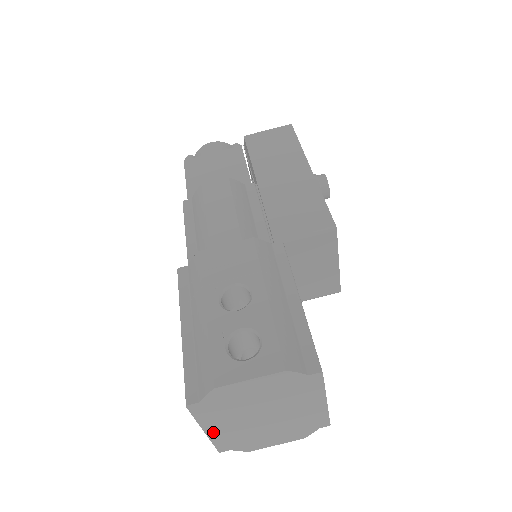
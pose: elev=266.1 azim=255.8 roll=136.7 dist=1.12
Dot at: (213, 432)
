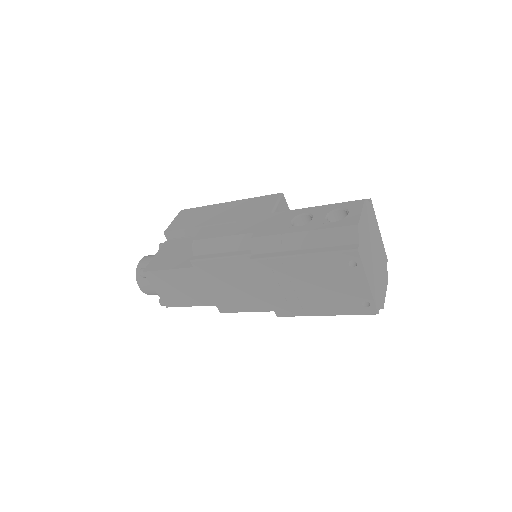
Dot at: (370, 284)
